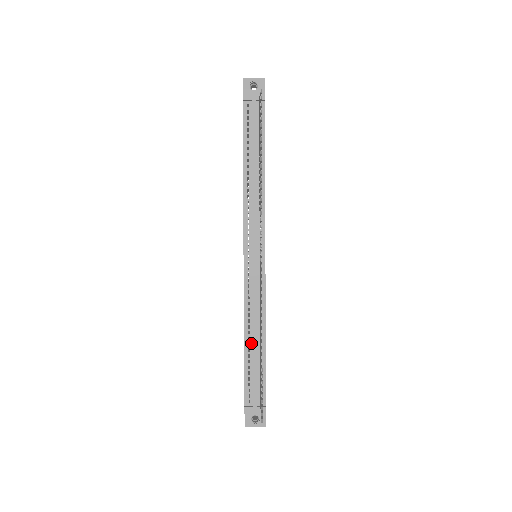
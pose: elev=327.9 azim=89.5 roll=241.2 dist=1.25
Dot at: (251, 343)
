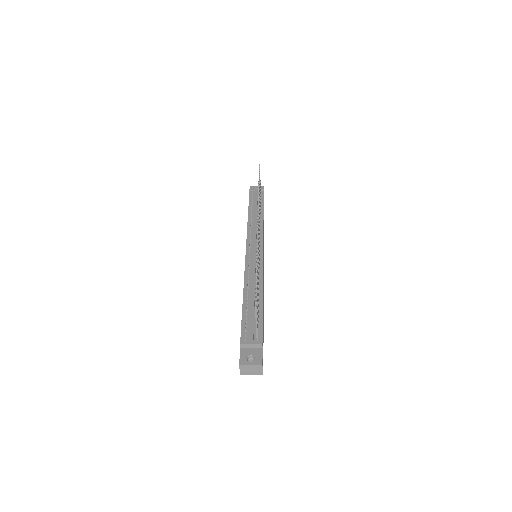
Dot at: (249, 298)
